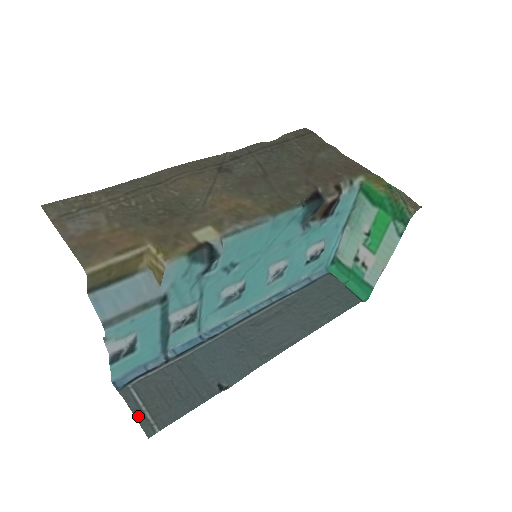
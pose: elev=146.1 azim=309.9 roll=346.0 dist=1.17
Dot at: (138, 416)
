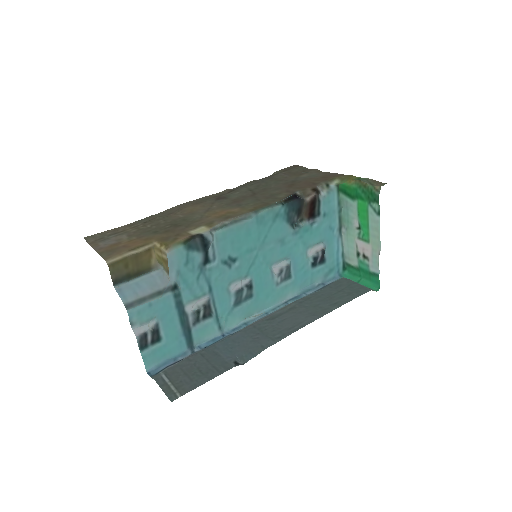
Dot at: (164, 389)
